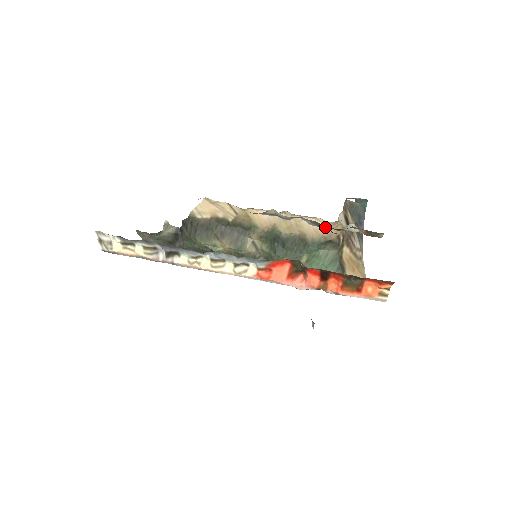
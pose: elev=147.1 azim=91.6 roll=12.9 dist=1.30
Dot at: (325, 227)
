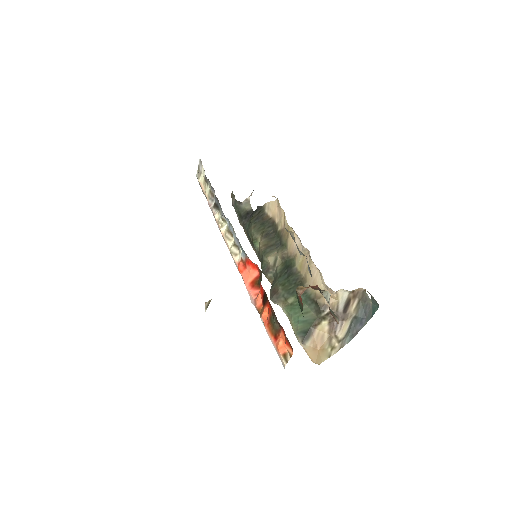
Dot at: (322, 287)
